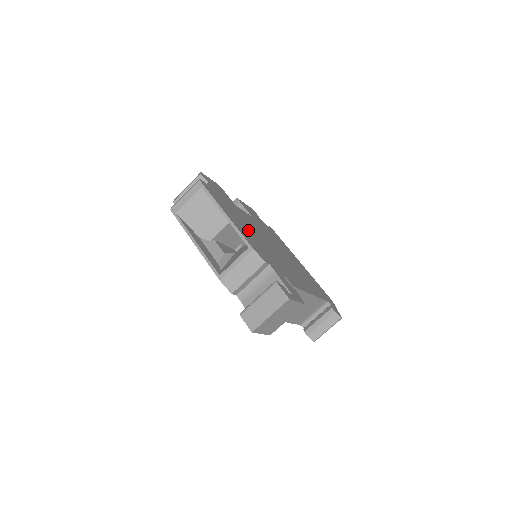
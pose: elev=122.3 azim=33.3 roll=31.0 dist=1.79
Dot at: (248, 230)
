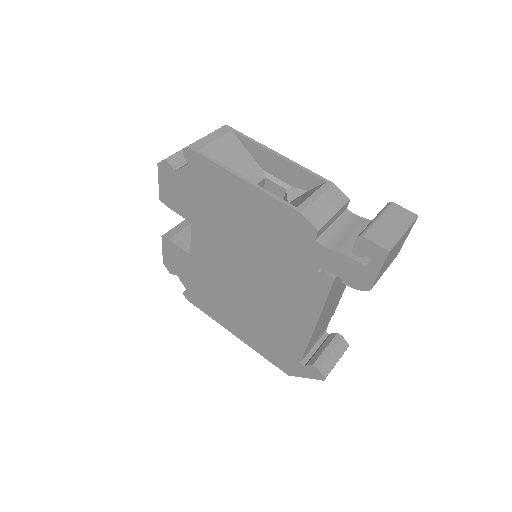
Dot at: occluded
